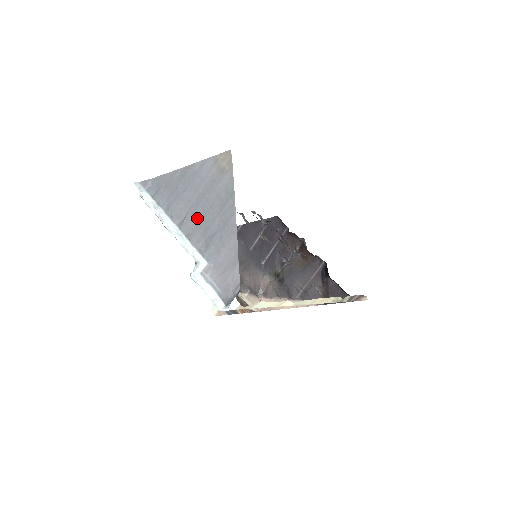
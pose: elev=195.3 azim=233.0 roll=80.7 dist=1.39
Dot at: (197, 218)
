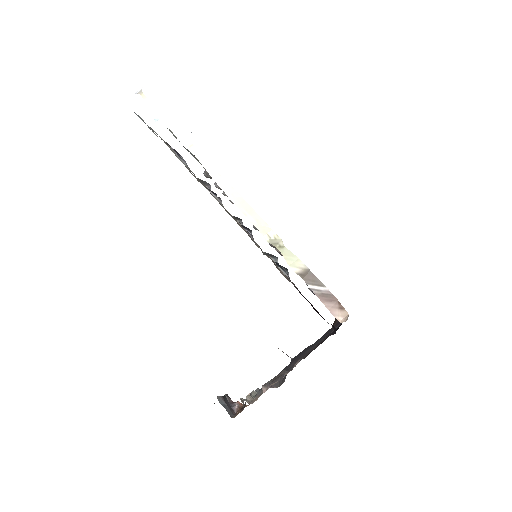
Dot at: occluded
